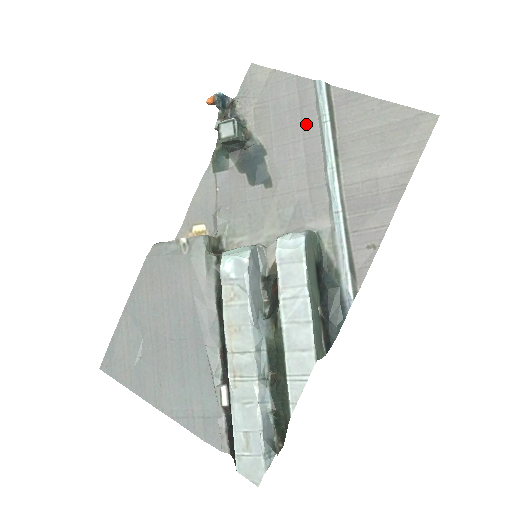
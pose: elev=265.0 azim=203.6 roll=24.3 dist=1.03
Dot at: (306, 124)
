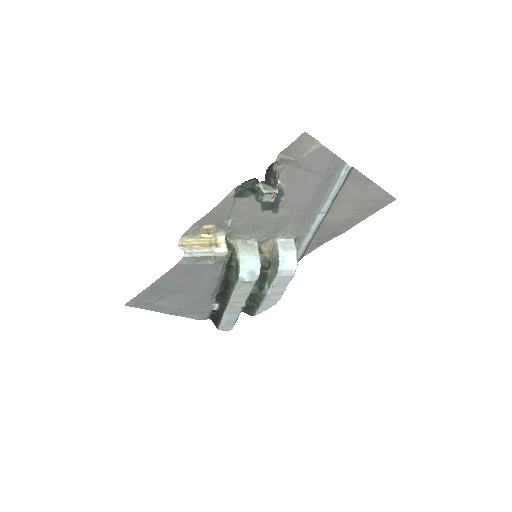
Dot at: (322, 186)
